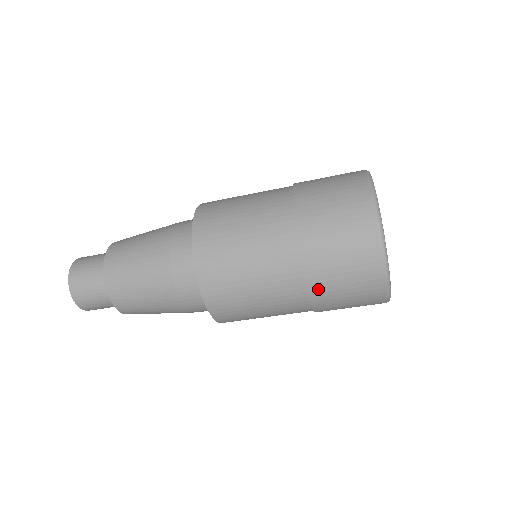
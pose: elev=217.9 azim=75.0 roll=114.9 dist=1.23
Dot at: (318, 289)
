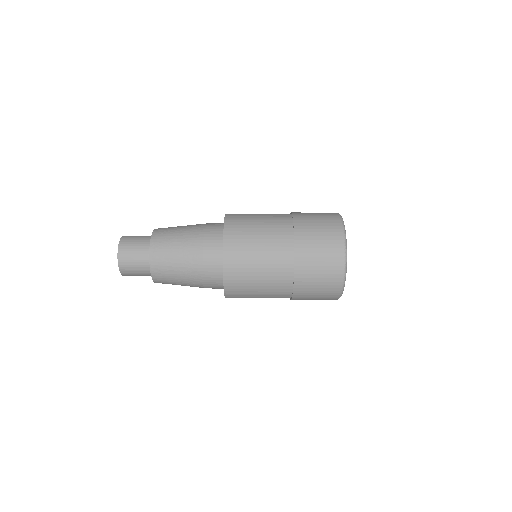
Dot at: (298, 298)
